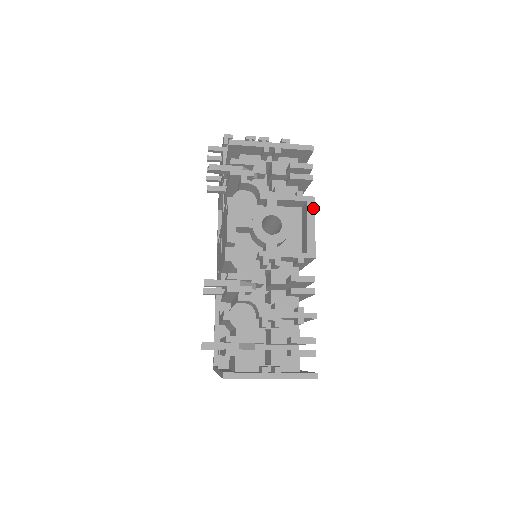
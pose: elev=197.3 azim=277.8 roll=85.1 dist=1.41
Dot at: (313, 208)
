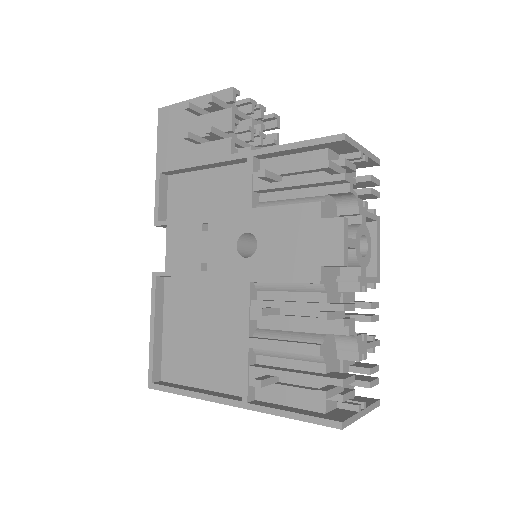
Dot at: occluded
